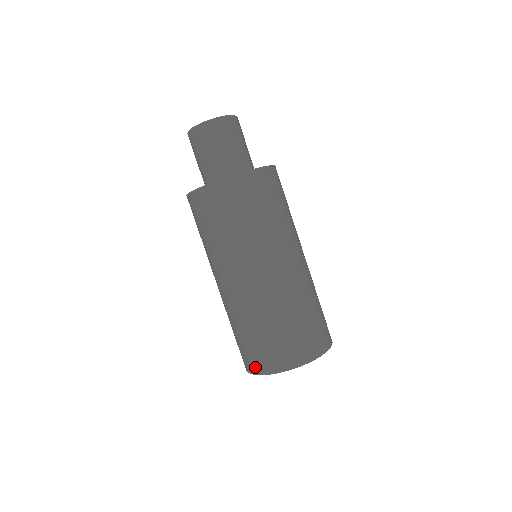
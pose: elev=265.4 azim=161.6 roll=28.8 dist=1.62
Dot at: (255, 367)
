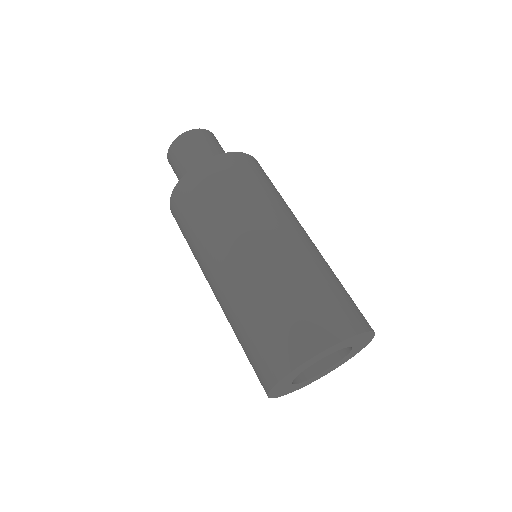
Dot at: (279, 365)
